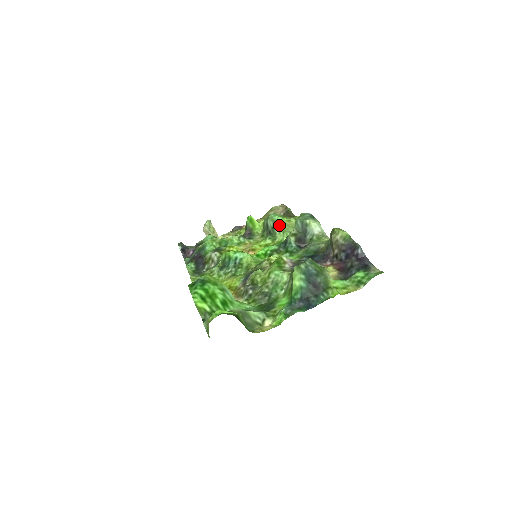
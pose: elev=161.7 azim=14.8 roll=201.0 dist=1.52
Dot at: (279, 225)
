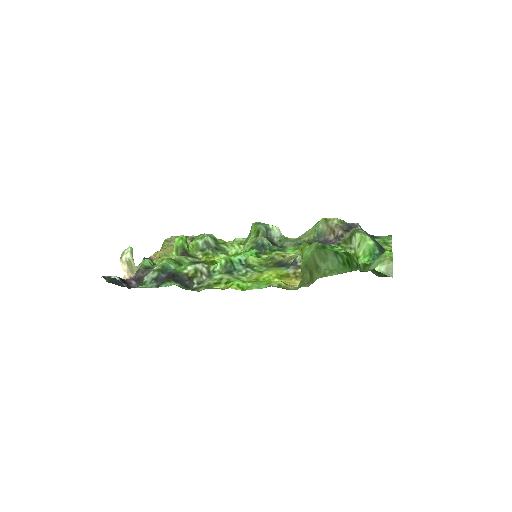
Dot at: (220, 241)
